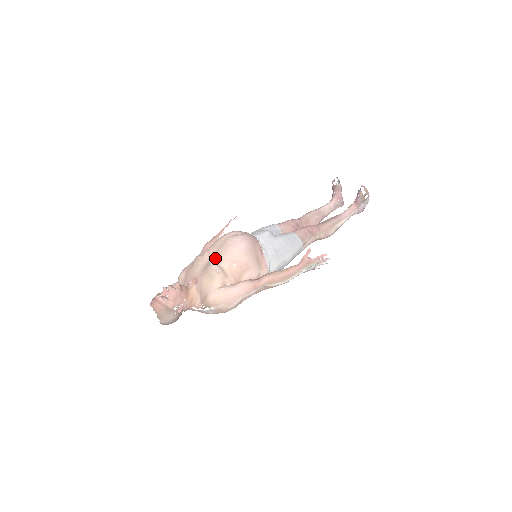
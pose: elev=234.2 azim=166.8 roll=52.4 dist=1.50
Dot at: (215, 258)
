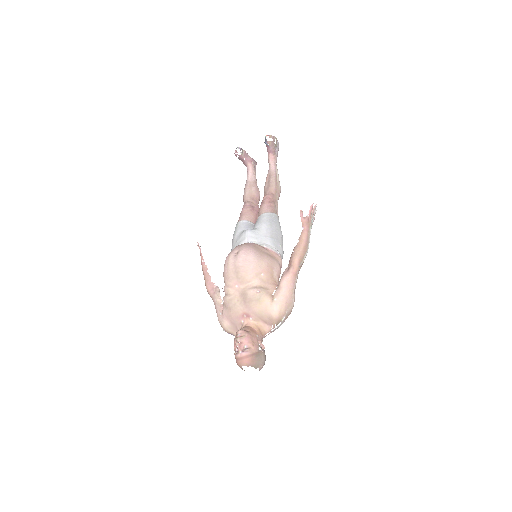
Dot at: (243, 286)
